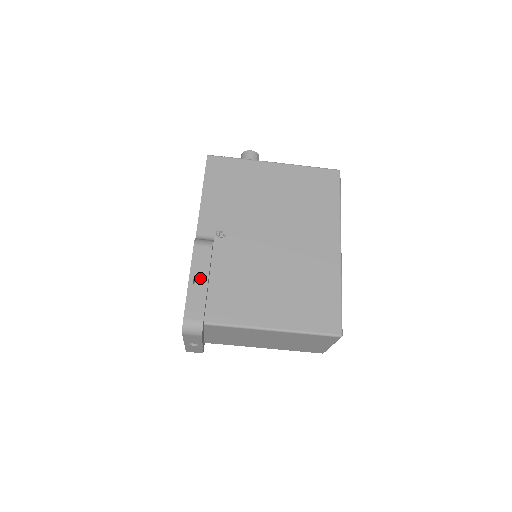
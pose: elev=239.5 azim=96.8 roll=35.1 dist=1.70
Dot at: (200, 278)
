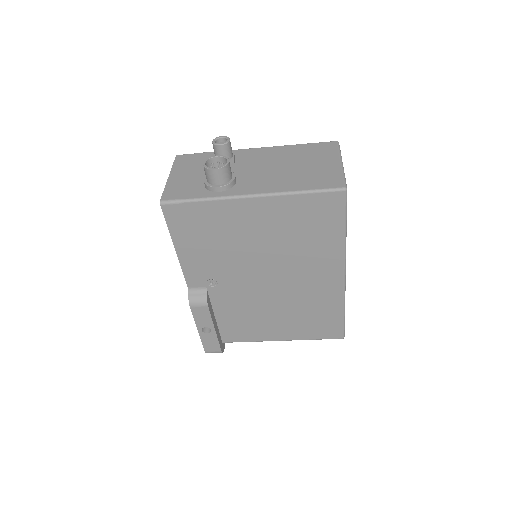
Dot at: occluded
